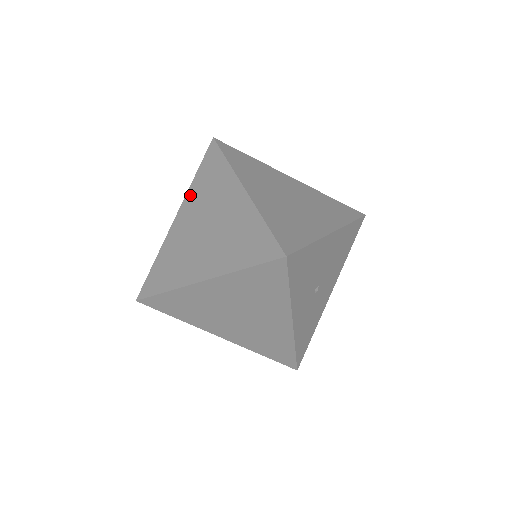
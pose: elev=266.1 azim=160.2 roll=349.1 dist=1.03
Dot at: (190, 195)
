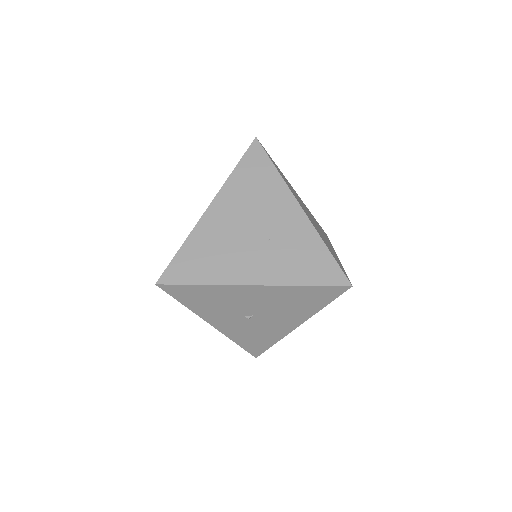
Dot at: occluded
